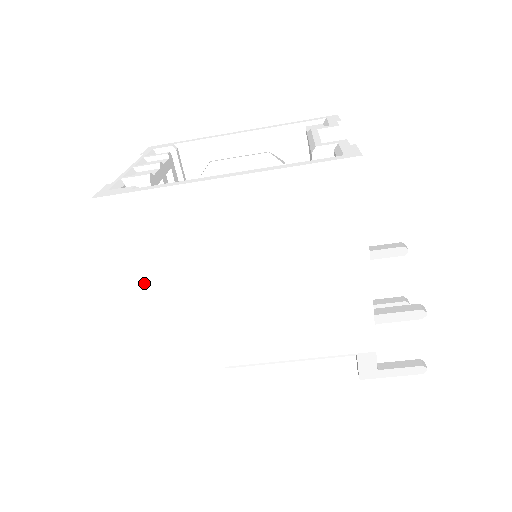
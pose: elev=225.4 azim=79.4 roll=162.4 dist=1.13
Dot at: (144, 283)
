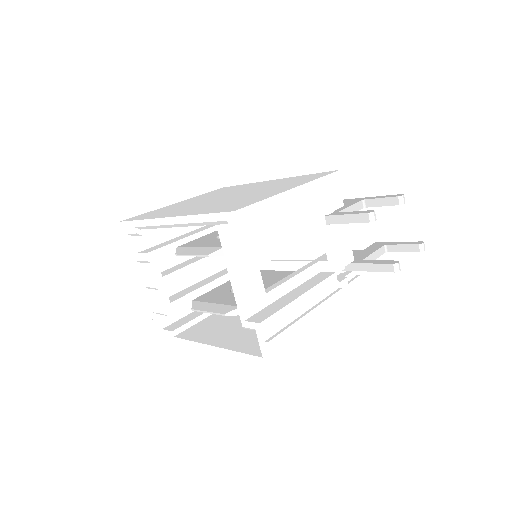
Dot at: occluded
